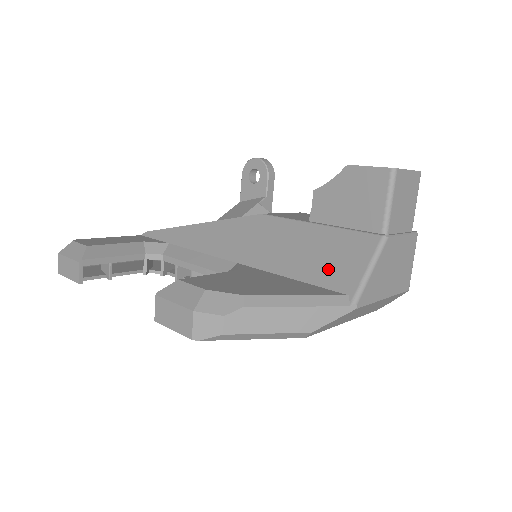
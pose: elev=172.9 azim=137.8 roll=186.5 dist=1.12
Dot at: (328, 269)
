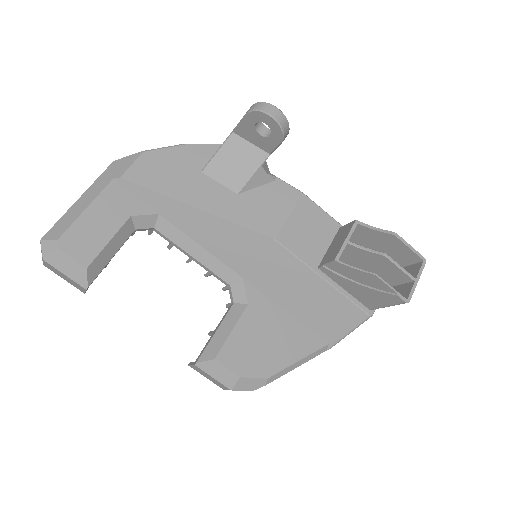
Dot at: (321, 321)
